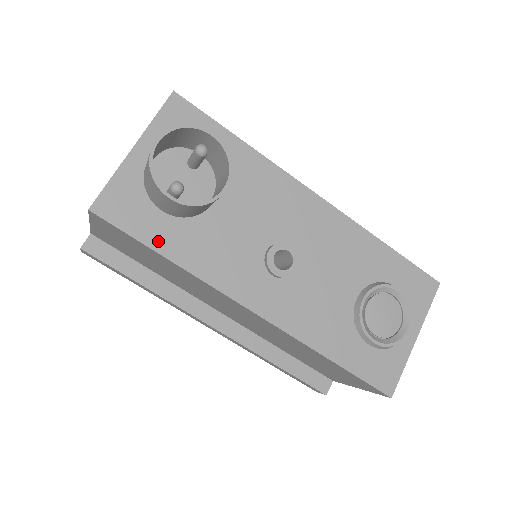
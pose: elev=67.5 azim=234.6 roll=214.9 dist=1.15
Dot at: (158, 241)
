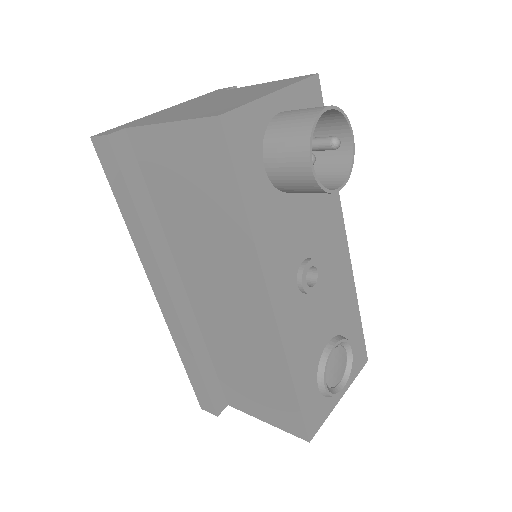
Dot at: (249, 191)
